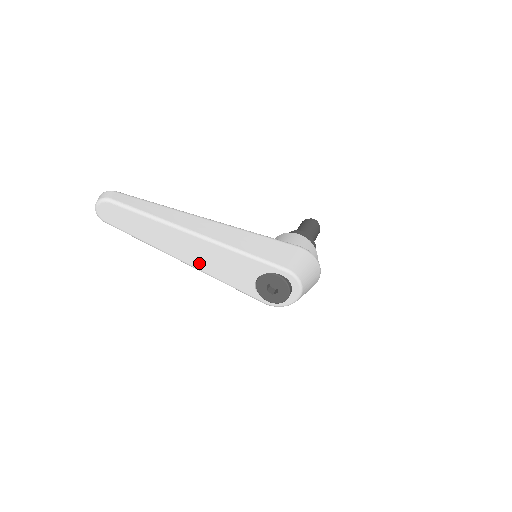
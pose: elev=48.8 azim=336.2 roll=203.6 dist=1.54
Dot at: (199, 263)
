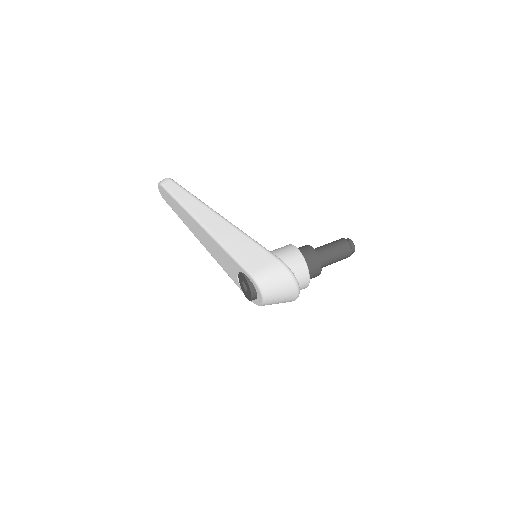
Dot at: (208, 247)
